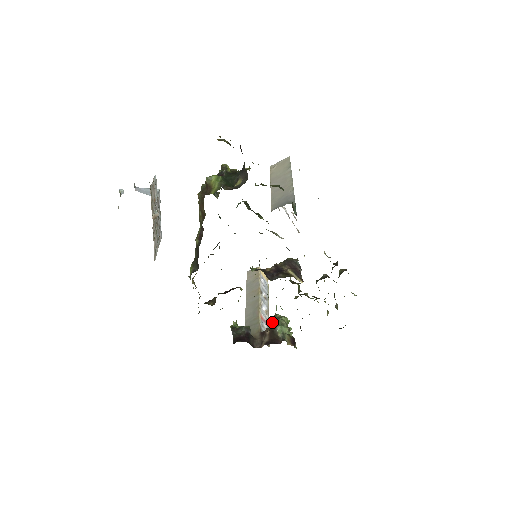
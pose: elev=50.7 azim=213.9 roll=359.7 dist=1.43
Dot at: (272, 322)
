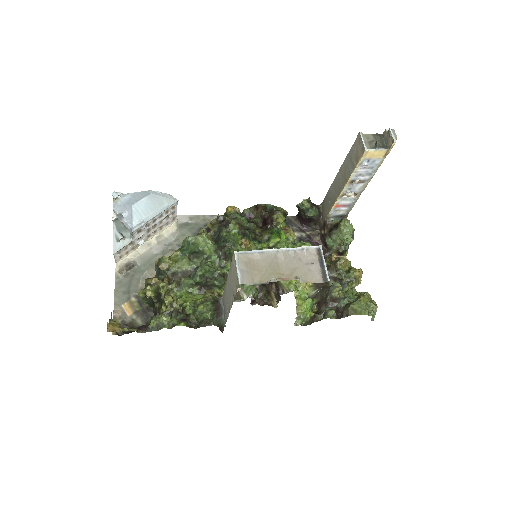
Dot at: (340, 221)
